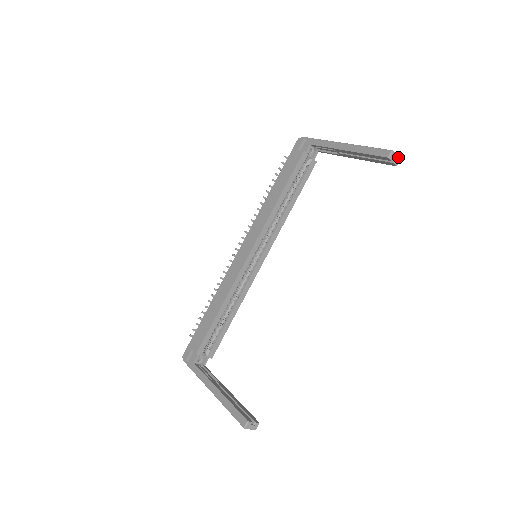
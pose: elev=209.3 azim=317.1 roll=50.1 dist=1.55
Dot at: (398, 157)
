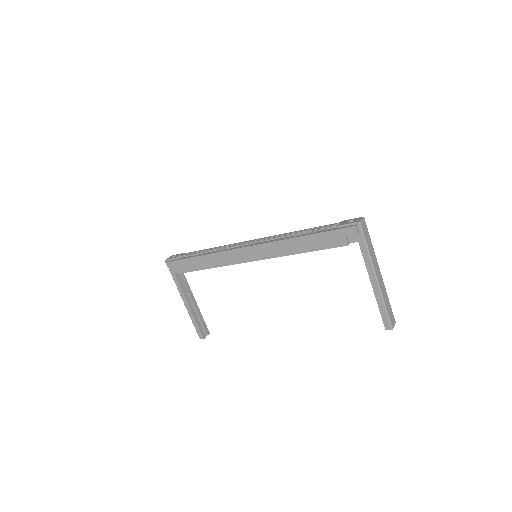
Dot at: (394, 325)
